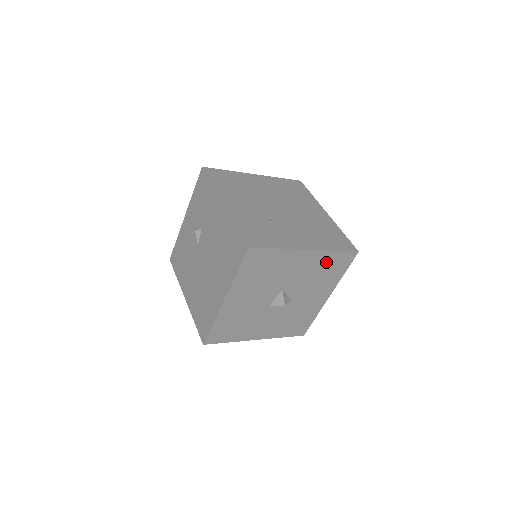
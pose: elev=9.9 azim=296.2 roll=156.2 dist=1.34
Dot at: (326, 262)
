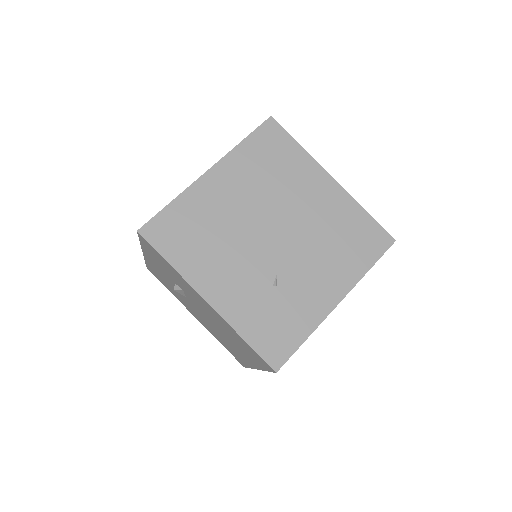
Dot at: occluded
